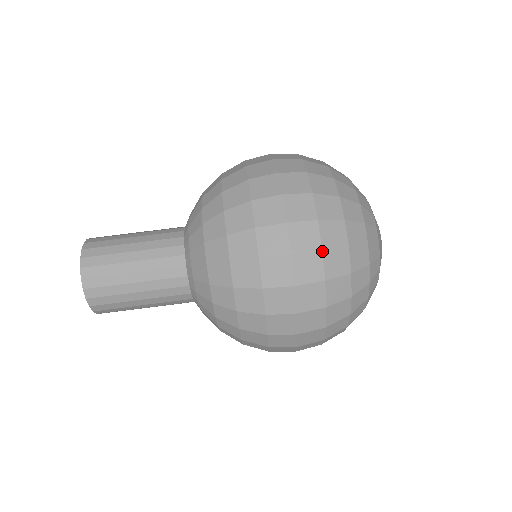
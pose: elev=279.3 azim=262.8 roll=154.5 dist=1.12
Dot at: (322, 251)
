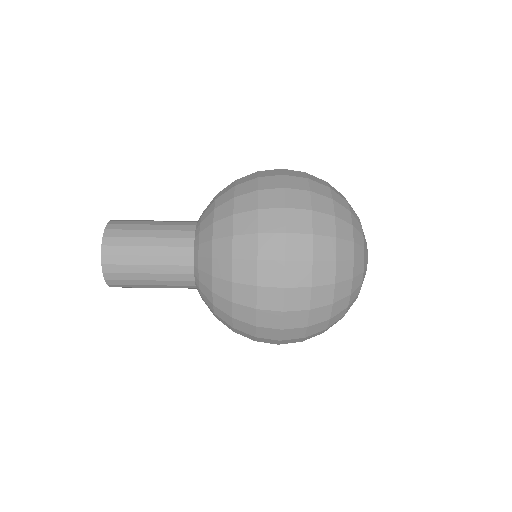
Dot at: occluded
